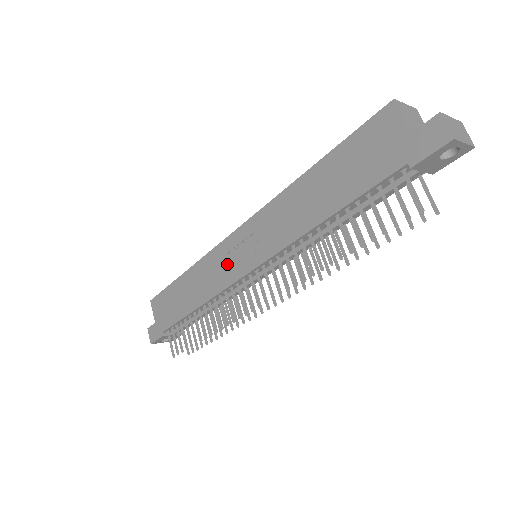
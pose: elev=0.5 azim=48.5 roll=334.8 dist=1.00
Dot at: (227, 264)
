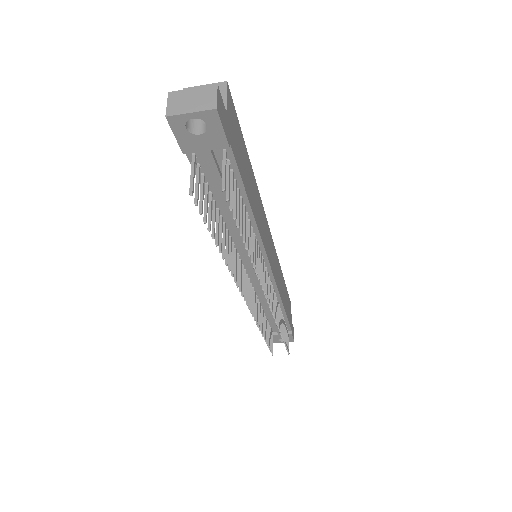
Dot at: occluded
